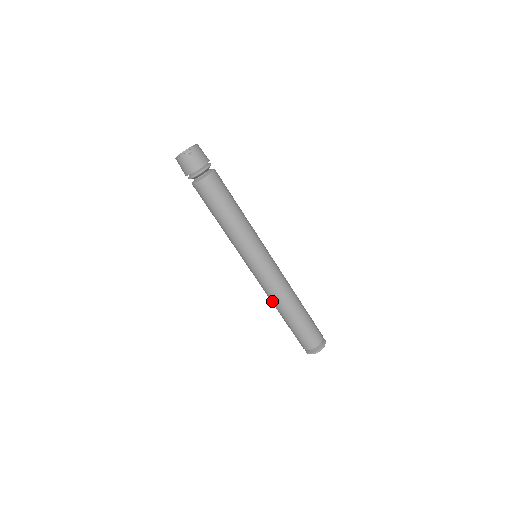
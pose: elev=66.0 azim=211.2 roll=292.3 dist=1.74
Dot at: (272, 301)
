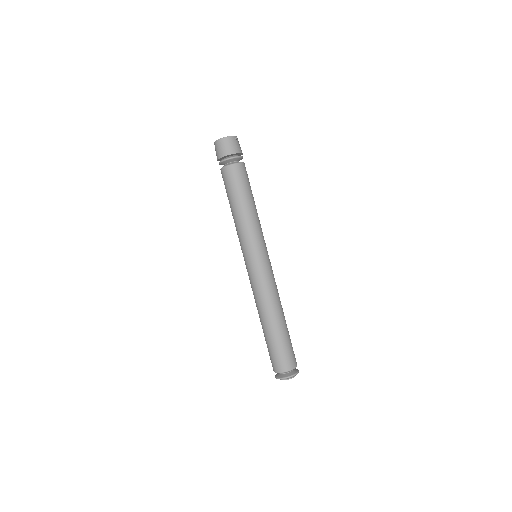
Dot at: (265, 305)
